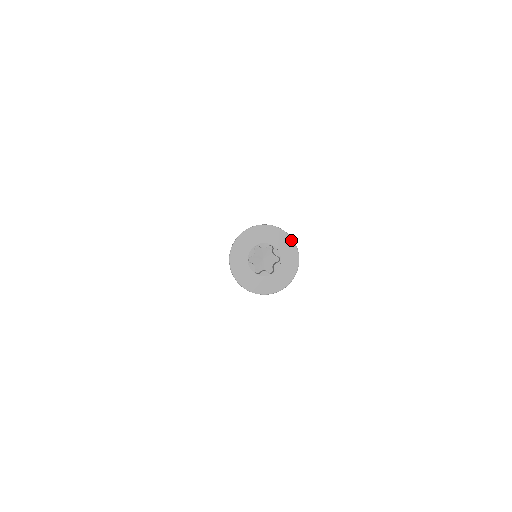
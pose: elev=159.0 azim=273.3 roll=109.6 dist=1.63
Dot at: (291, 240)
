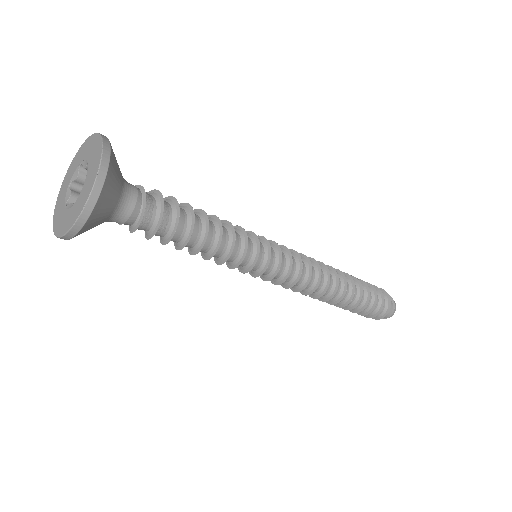
Dot at: (100, 154)
